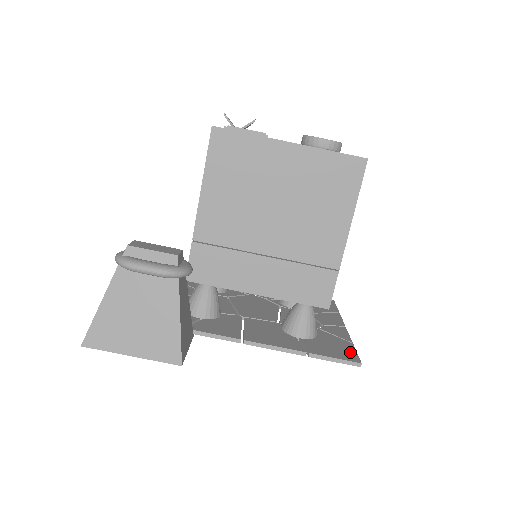
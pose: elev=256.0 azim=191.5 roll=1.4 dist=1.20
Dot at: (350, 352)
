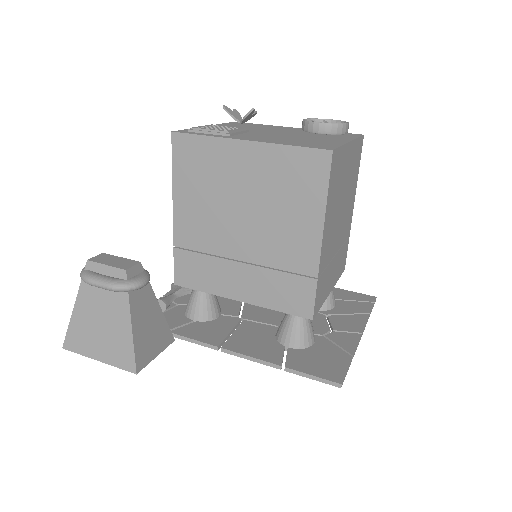
Dot at: (338, 368)
